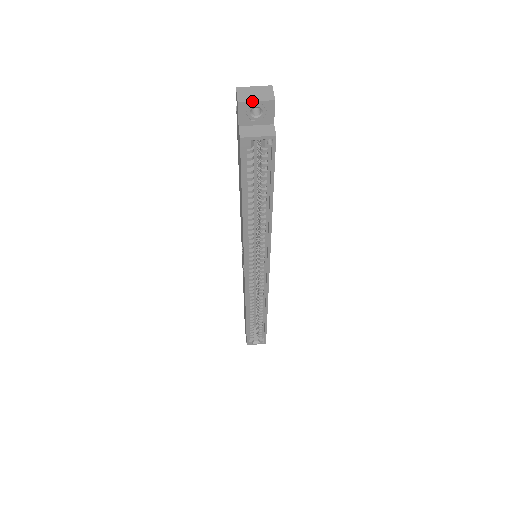
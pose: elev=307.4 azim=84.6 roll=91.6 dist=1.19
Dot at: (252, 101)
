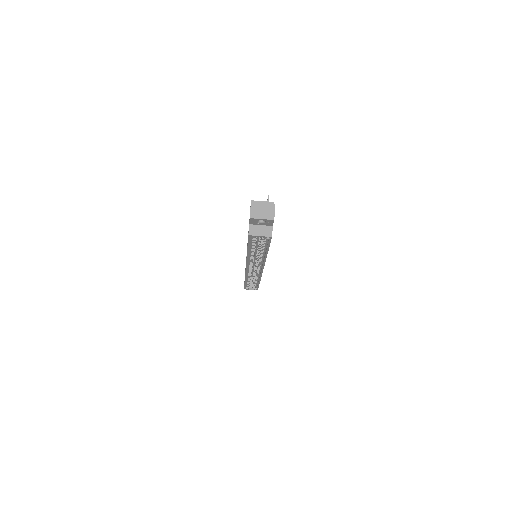
Dot at: (259, 219)
